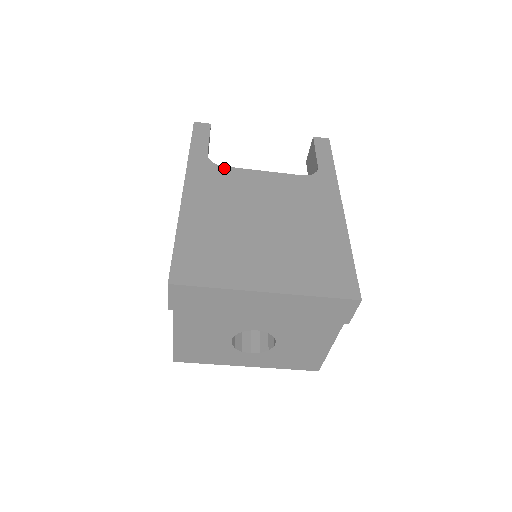
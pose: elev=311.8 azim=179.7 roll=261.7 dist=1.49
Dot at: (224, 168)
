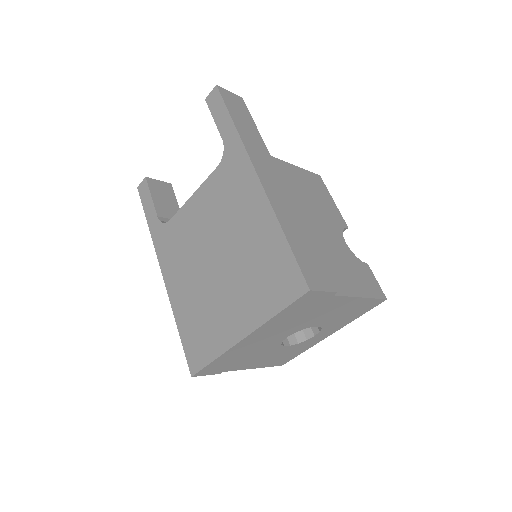
Dot at: (171, 222)
